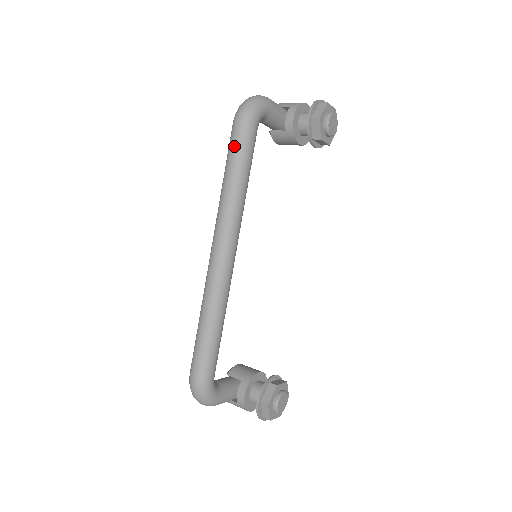
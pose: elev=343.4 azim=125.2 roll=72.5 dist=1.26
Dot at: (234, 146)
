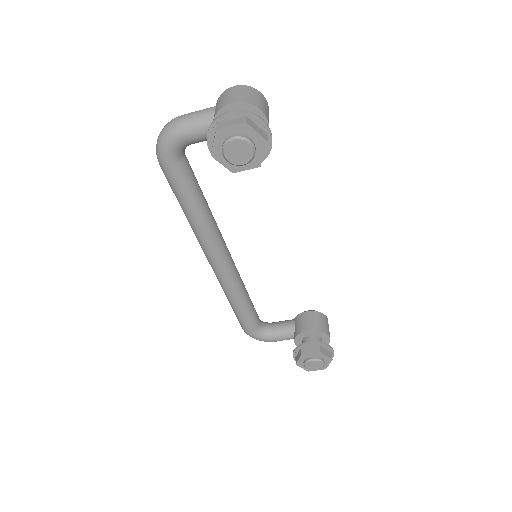
Dot at: occluded
